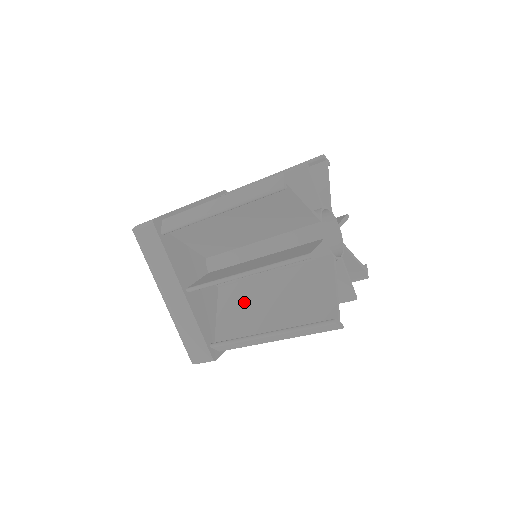
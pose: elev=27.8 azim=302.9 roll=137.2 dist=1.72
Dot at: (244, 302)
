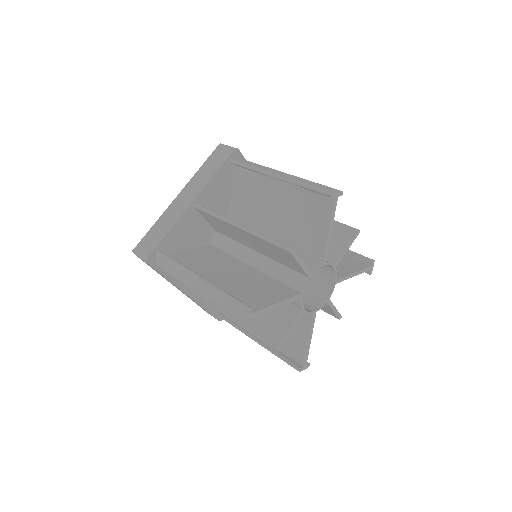
Dot at: occluded
